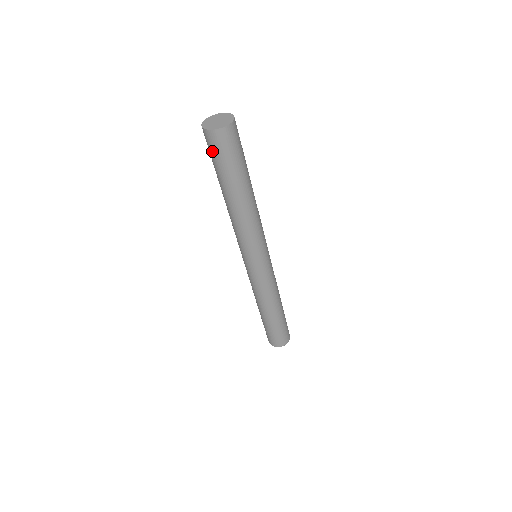
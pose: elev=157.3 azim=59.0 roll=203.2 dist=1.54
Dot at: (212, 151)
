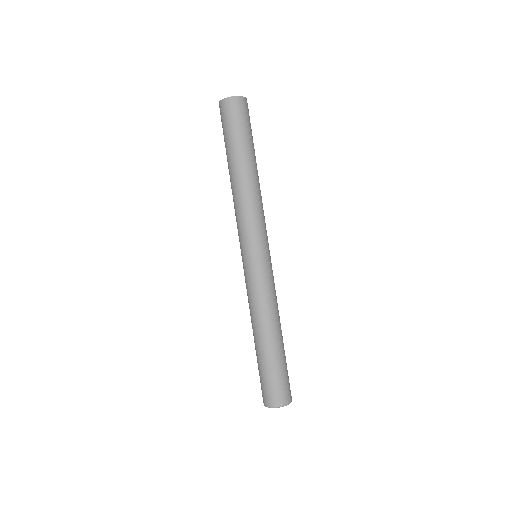
Dot at: (237, 117)
